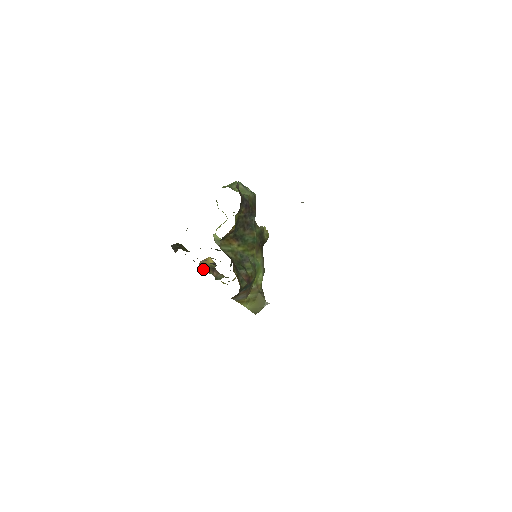
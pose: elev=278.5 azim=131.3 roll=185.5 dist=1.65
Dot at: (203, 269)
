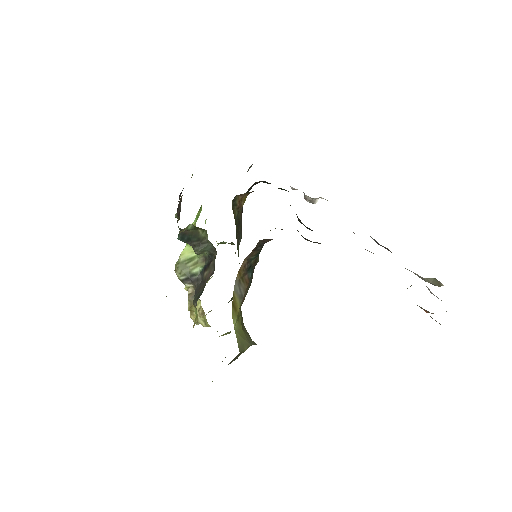
Dot at: occluded
